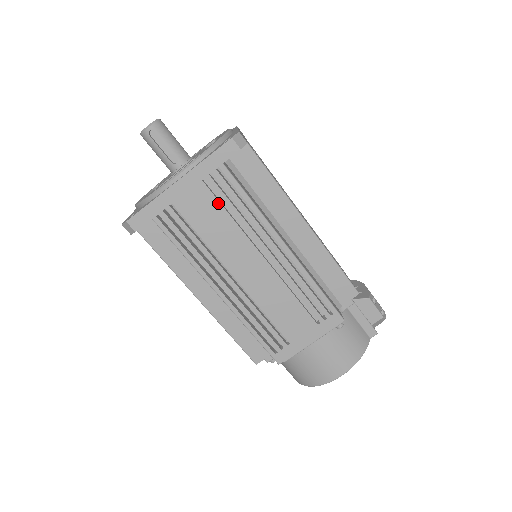
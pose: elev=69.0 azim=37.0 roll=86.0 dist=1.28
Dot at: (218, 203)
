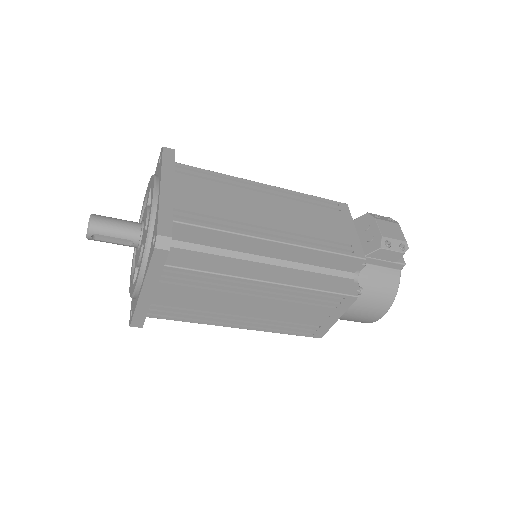
Dot at: (185, 287)
